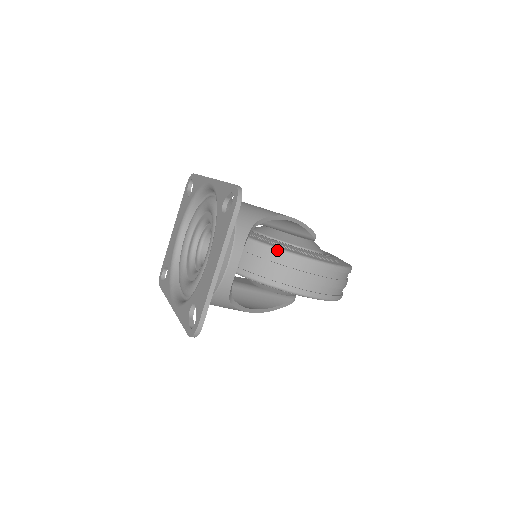
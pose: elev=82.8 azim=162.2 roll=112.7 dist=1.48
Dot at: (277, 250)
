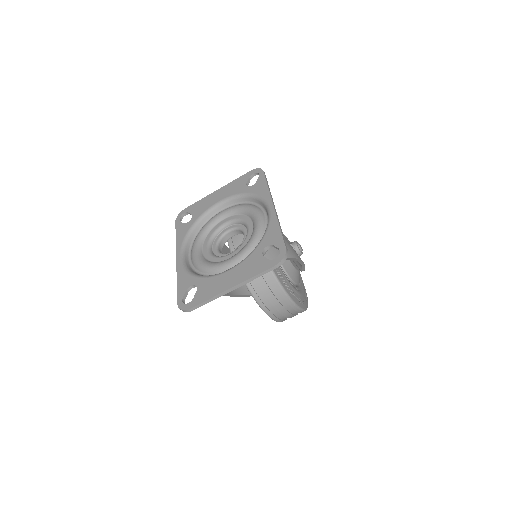
Dot at: (273, 275)
